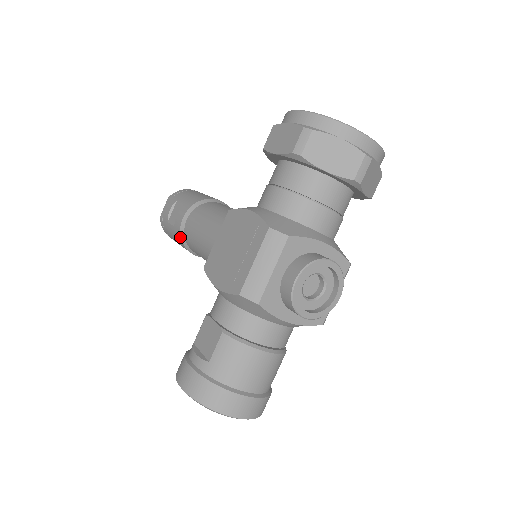
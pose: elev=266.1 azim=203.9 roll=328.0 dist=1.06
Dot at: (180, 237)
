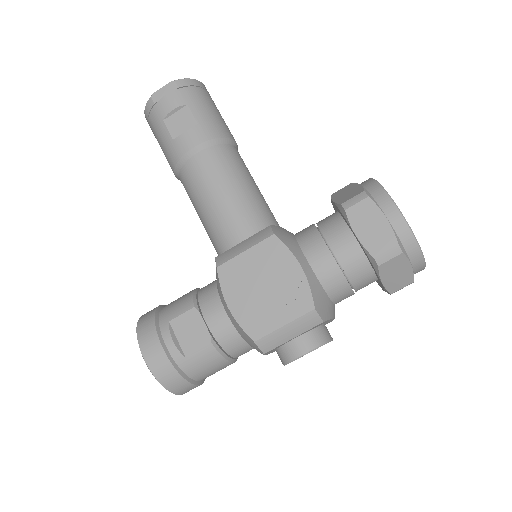
Dot at: (176, 161)
